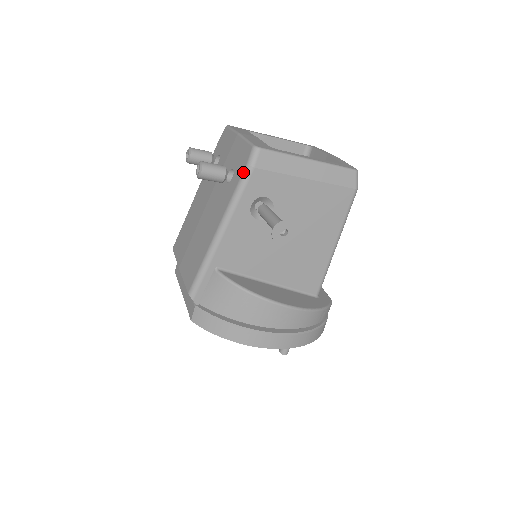
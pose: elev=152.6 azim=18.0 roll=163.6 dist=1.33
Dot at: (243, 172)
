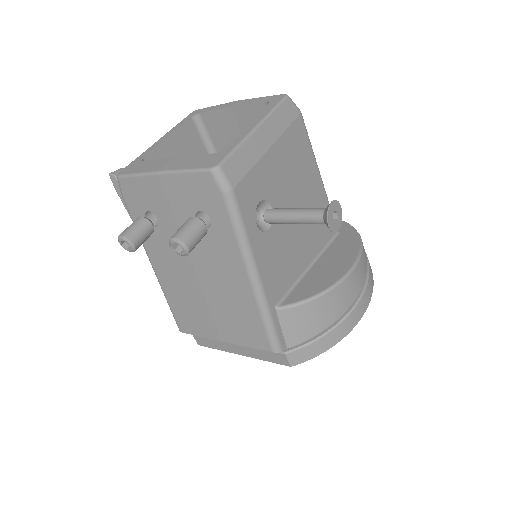
Dot at: (226, 204)
